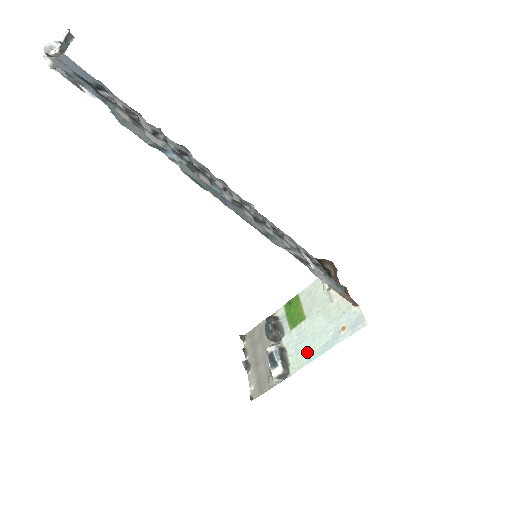
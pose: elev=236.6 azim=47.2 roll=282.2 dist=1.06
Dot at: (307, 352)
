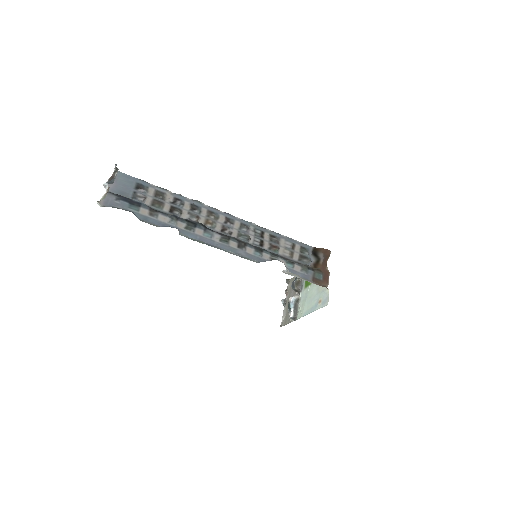
Dot at: (305, 309)
